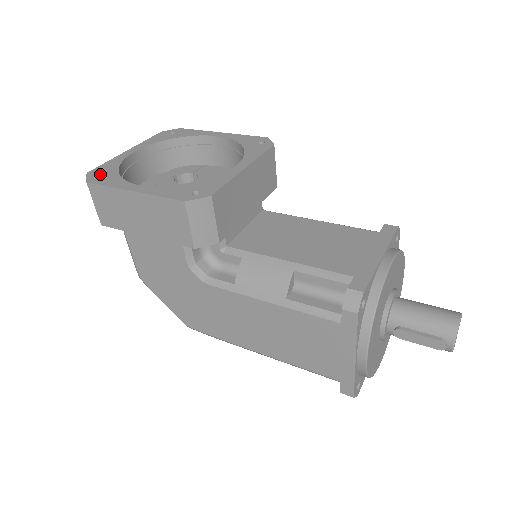
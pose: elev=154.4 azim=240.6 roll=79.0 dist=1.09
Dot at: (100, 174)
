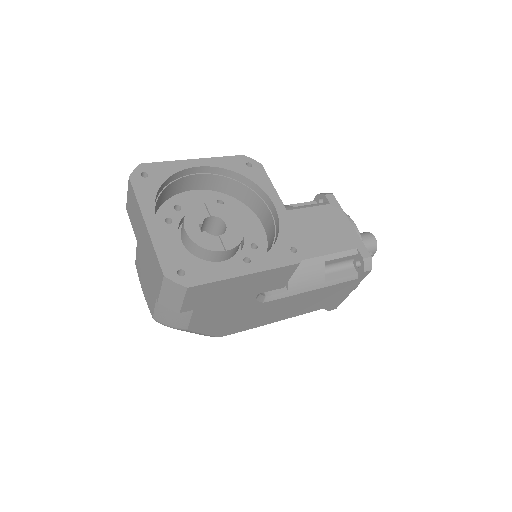
Dot at: (179, 270)
